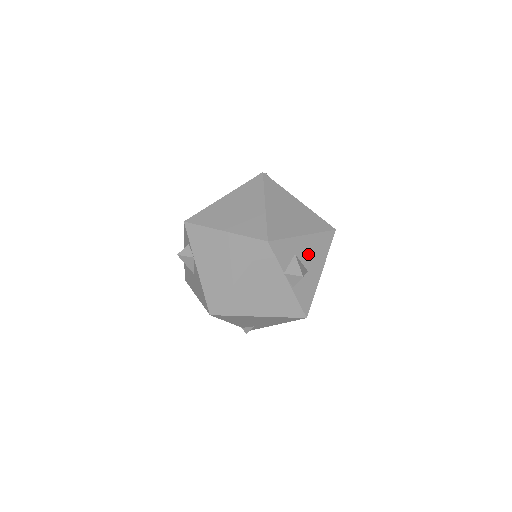
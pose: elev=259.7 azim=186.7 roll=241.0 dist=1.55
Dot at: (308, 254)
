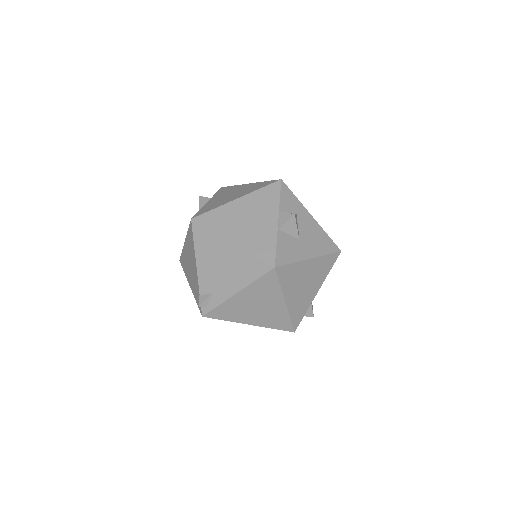
Dot at: (307, 230)
